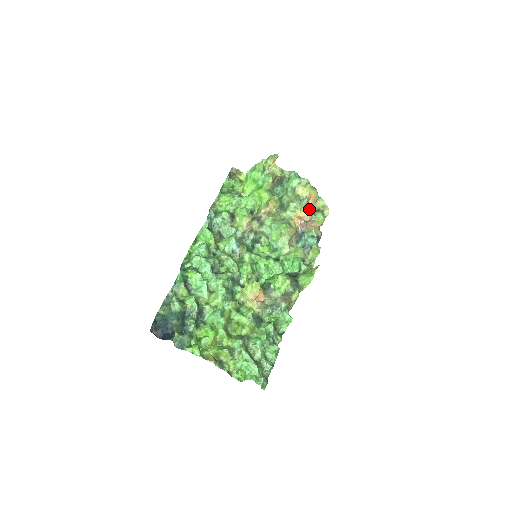
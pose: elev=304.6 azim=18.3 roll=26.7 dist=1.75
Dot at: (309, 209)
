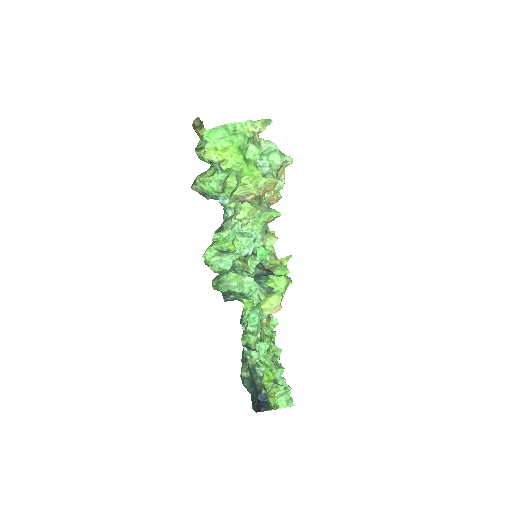
Dot at: occluded
